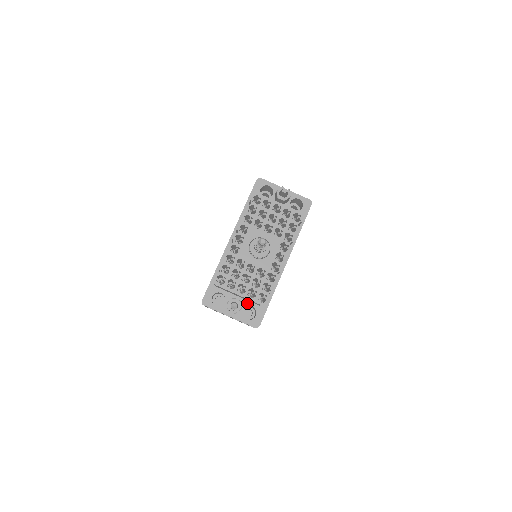
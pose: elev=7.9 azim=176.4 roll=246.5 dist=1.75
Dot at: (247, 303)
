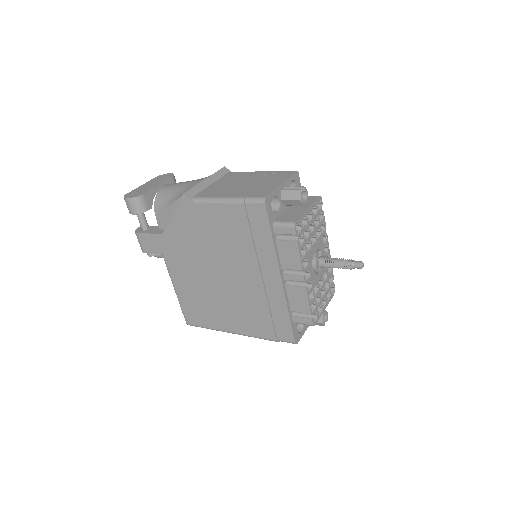
Dot at: occluded
